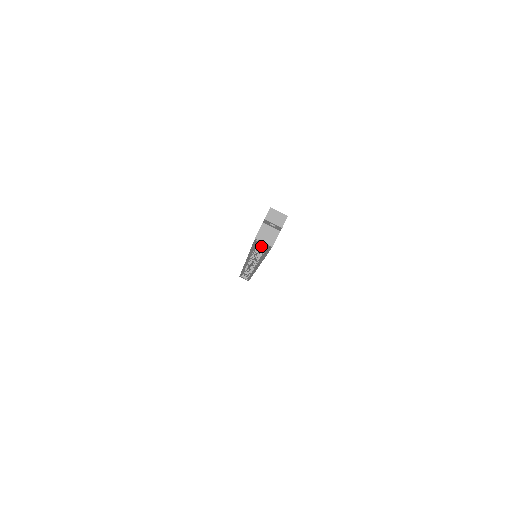
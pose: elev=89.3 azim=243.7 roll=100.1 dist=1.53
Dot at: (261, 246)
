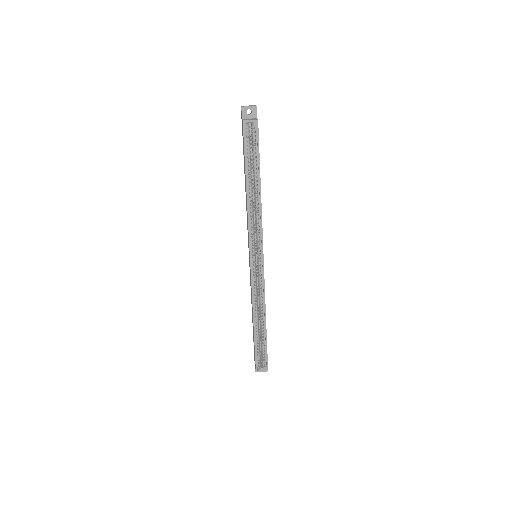
Dot at: occluded
